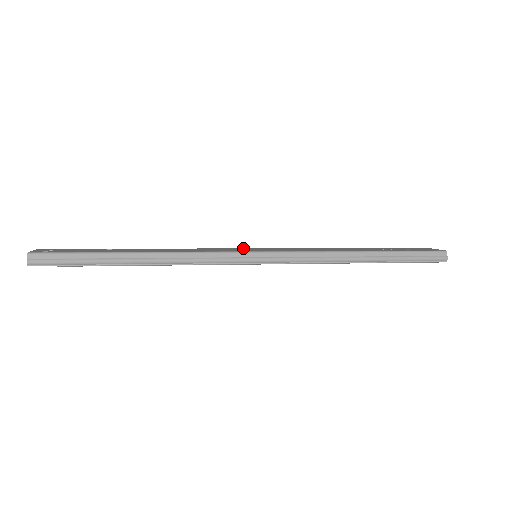
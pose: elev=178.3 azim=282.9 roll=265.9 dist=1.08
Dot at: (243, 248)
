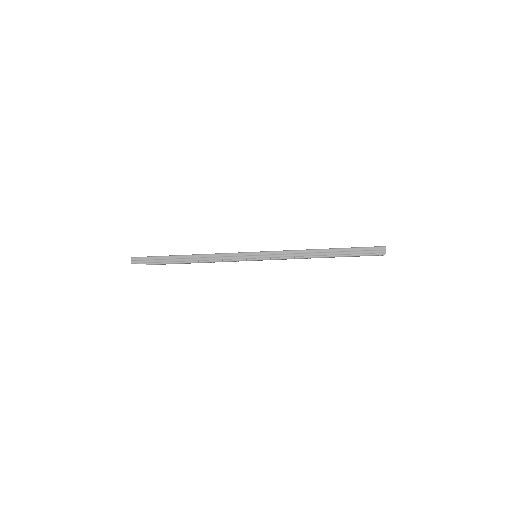
Dot at: occluded
